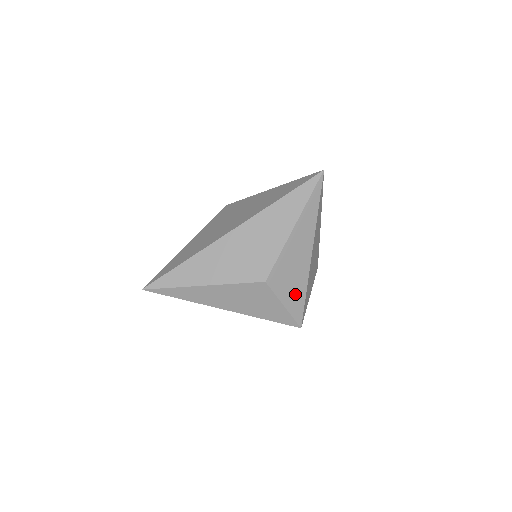
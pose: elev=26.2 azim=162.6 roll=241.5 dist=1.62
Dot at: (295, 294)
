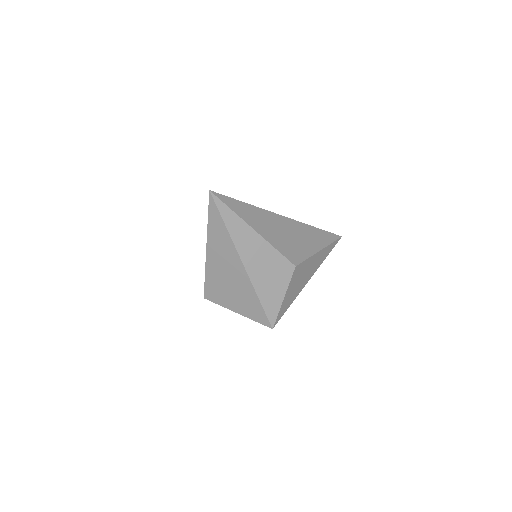
Dot at: (290, 297)
